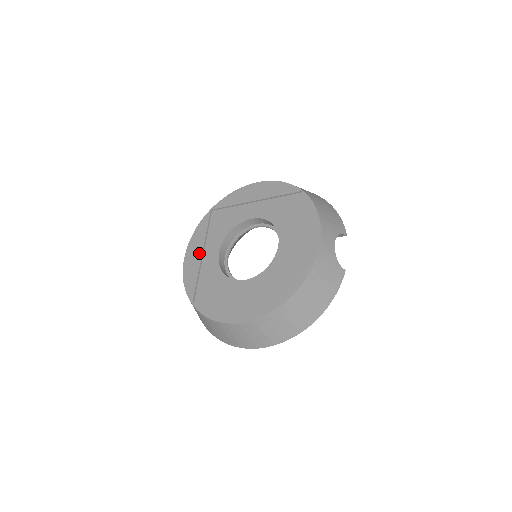
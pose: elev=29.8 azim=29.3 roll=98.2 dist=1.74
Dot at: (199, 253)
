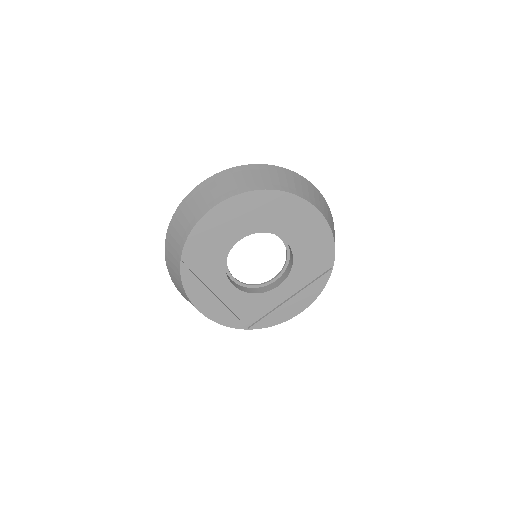
Dot at: (226, 223)
